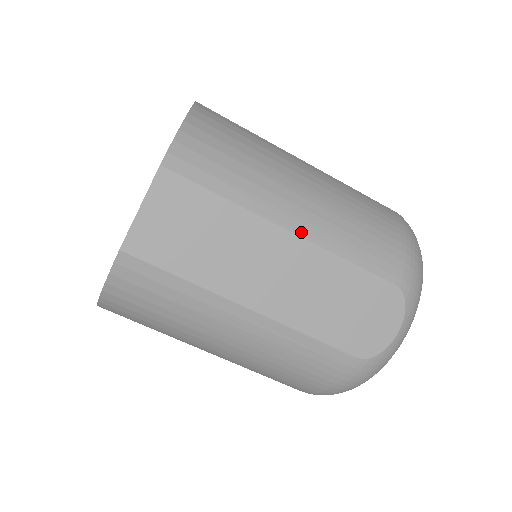
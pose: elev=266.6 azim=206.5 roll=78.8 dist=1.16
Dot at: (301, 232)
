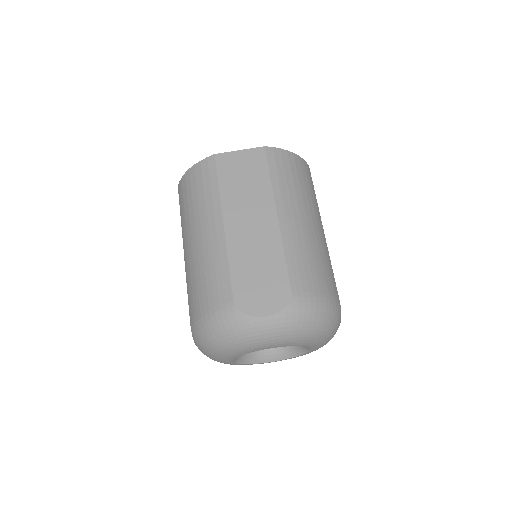
Dot at: (281, 223)
